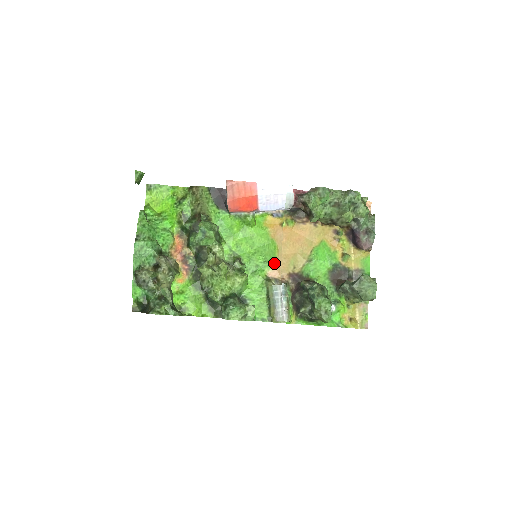
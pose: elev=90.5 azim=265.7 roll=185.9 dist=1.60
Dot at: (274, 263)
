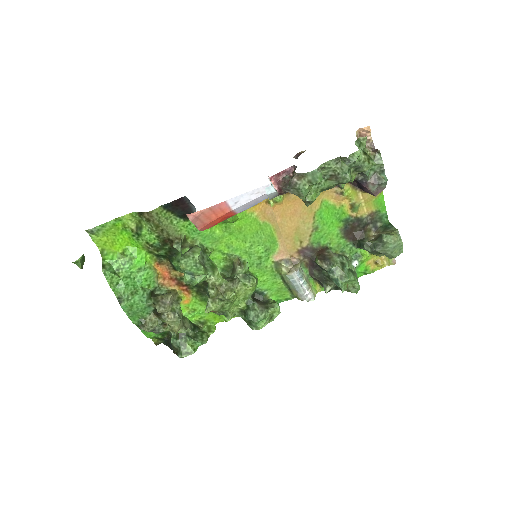
Dot at: (277, 246)
